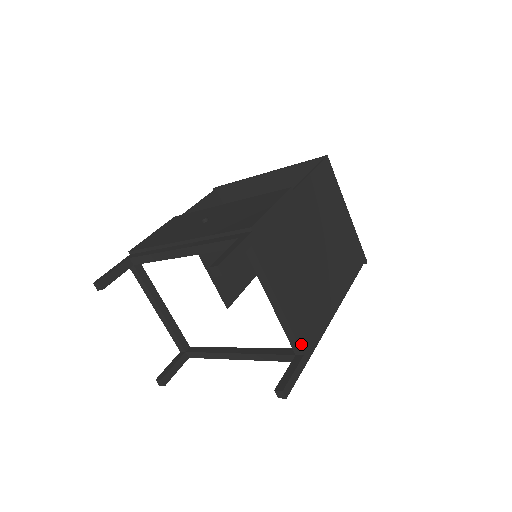
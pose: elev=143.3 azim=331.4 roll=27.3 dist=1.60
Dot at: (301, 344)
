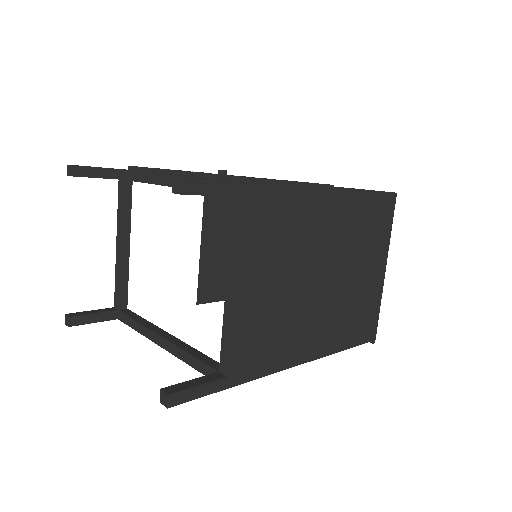
Dot at: (232, 361)
